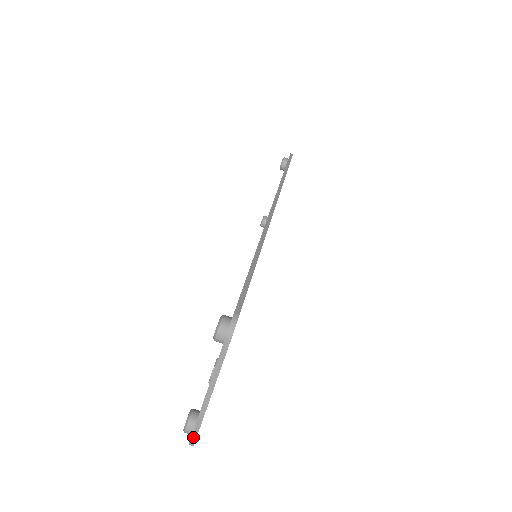
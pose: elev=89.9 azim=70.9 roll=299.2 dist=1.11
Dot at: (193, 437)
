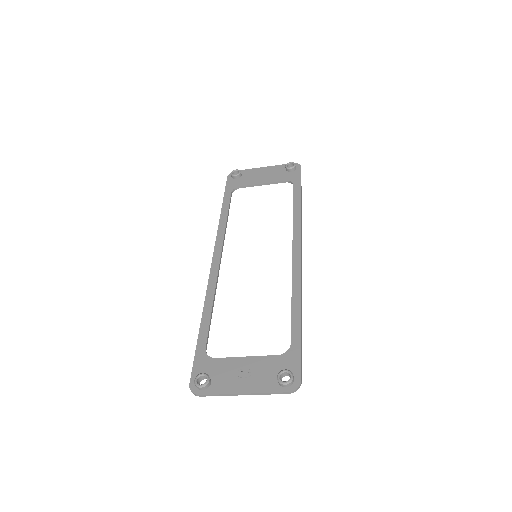
Dot at: (204, 395)
